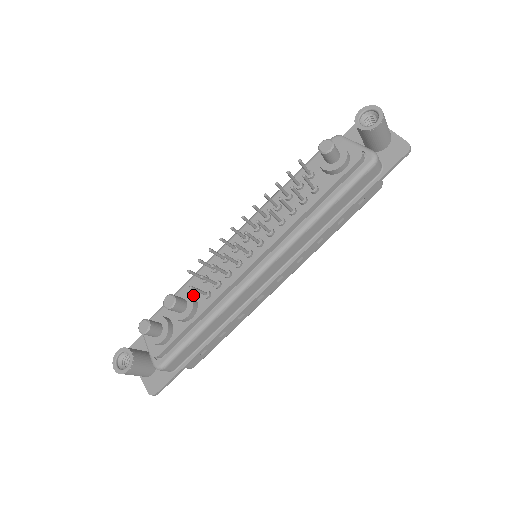
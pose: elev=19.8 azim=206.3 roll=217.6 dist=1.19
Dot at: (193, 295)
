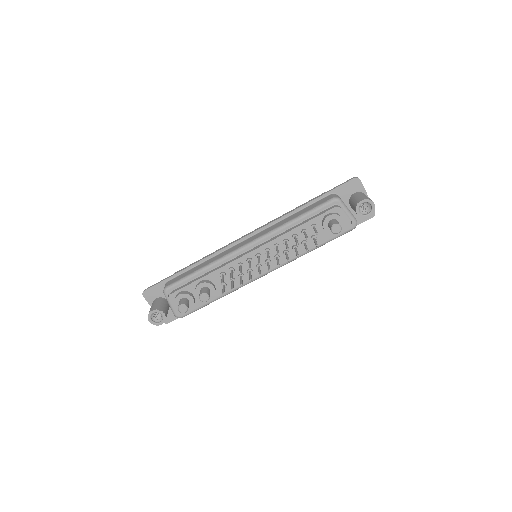
Dot at: (213, 283)
